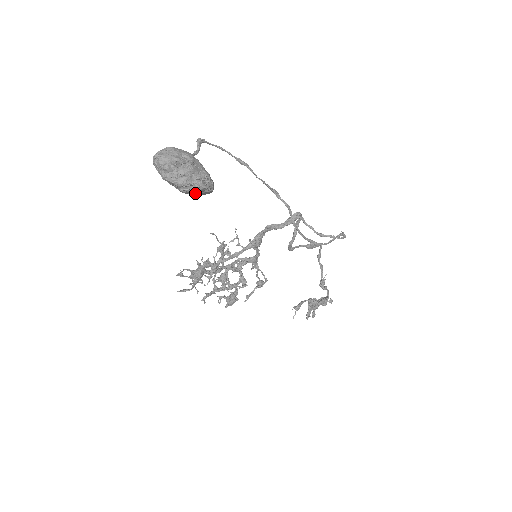
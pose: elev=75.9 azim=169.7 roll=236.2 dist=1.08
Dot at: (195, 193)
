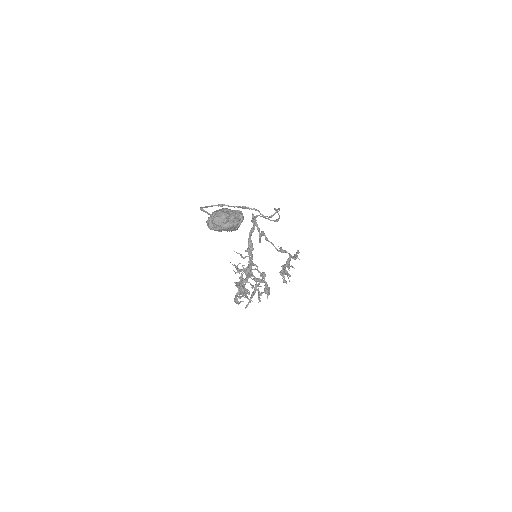
Dot at: occluded
